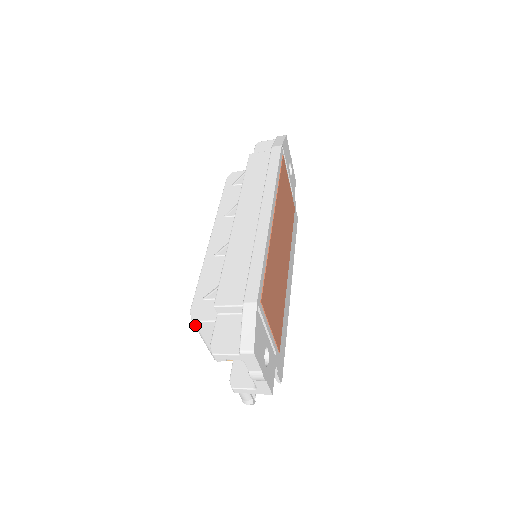
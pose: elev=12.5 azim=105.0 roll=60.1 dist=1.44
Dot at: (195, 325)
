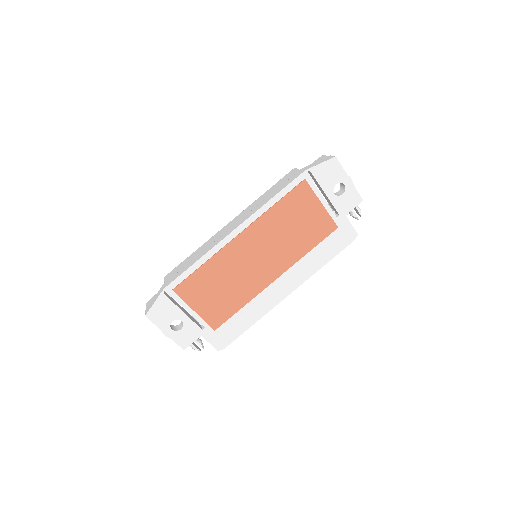
Dot at: occluded
